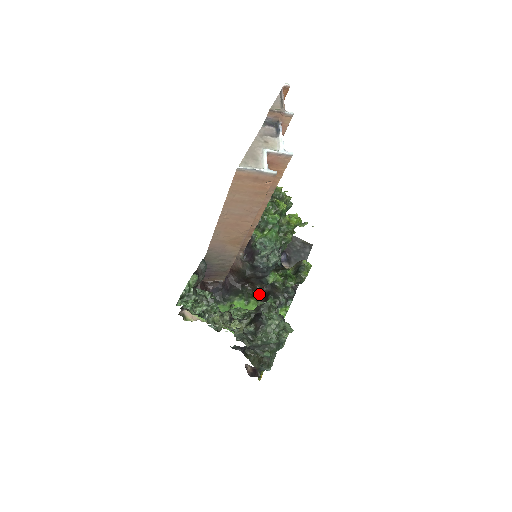
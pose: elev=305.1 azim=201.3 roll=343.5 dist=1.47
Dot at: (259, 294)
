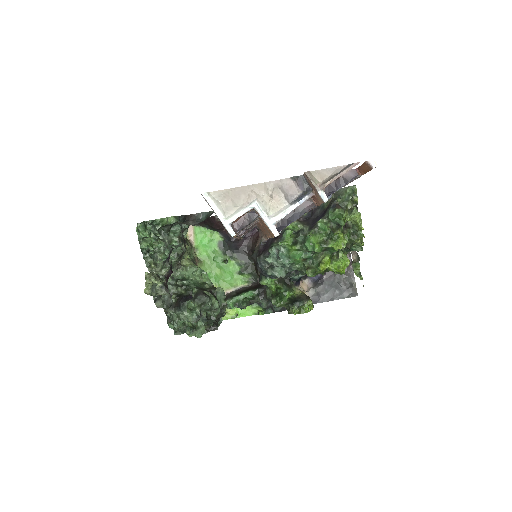
Dot at: (257, 278)
